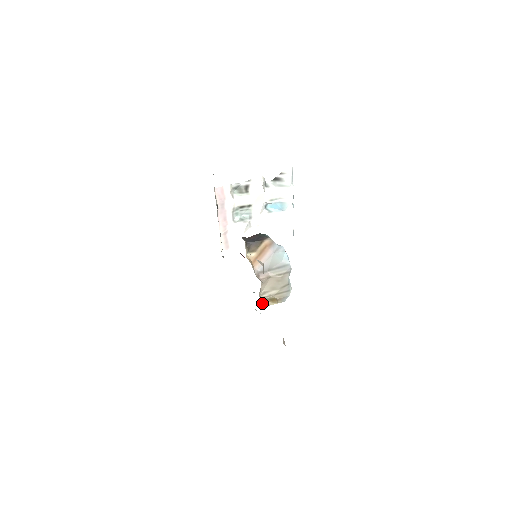
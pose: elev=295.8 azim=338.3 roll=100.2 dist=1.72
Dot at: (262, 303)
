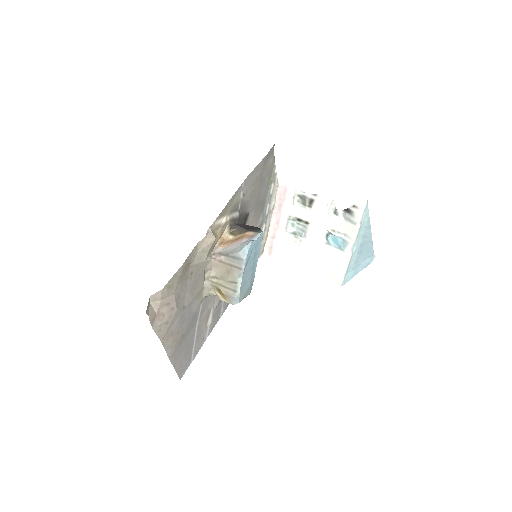
Dot at: (205, 284)
